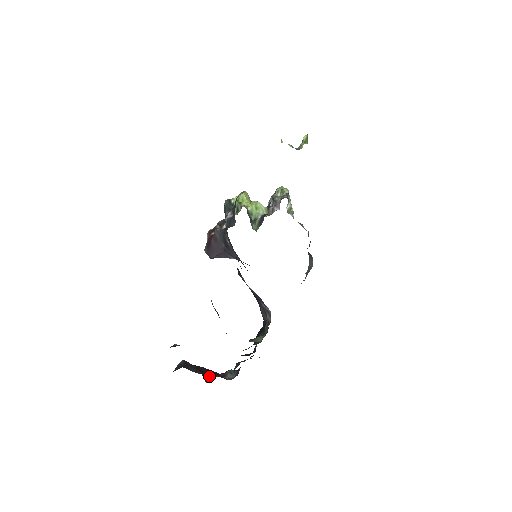
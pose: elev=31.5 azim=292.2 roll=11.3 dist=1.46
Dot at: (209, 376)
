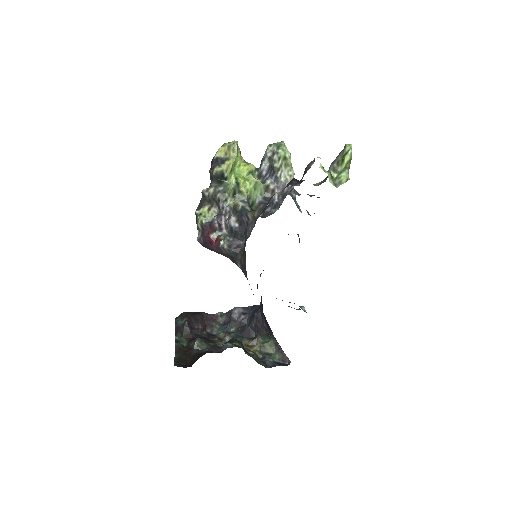
Dot at: (207, 325)
